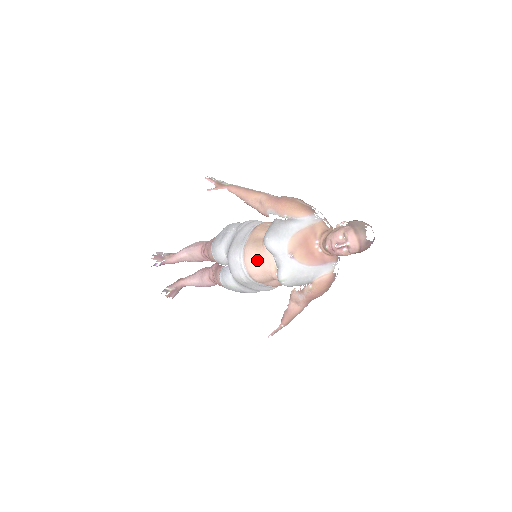
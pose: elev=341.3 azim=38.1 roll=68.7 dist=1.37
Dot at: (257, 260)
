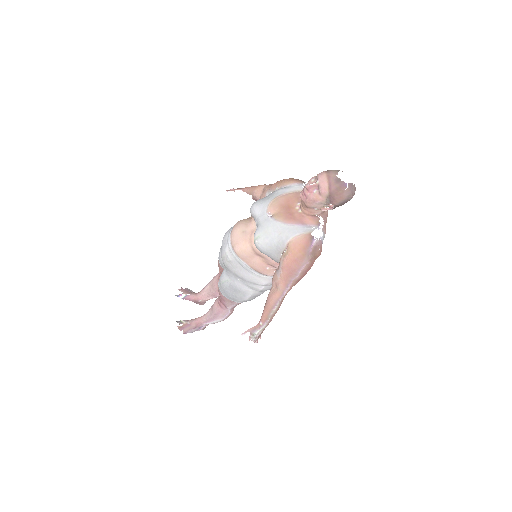
Dot at: (241, 228)
